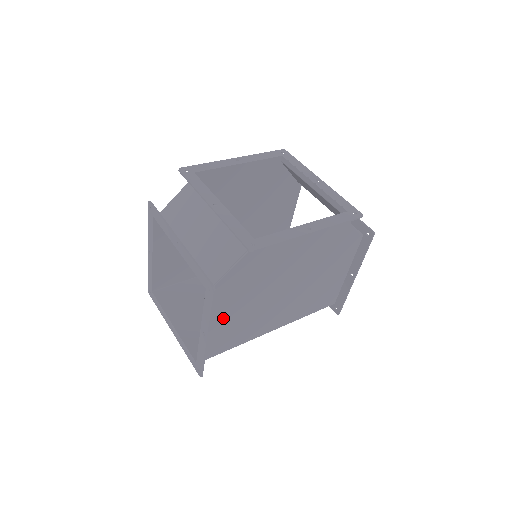
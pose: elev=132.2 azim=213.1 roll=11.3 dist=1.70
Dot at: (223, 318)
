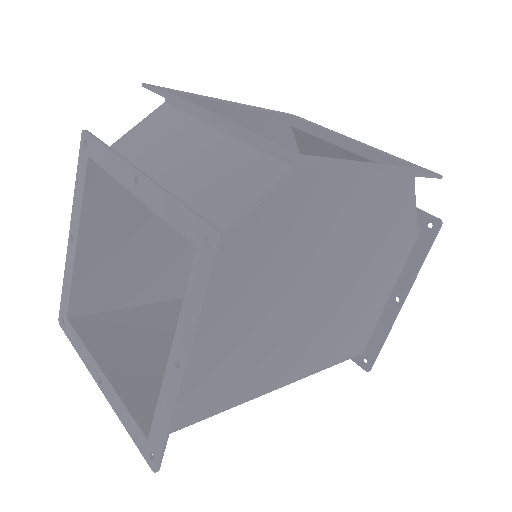
Dot at: (214, 337)
